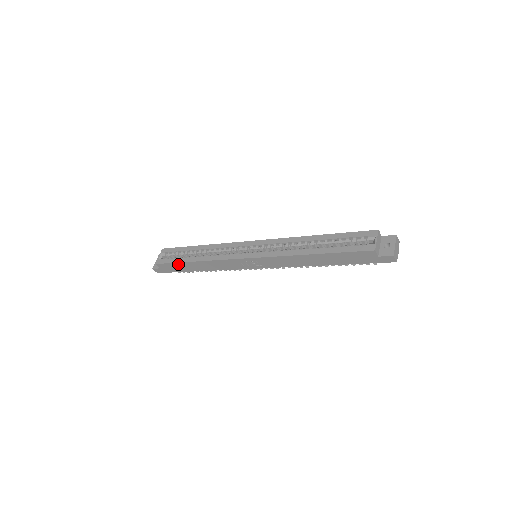
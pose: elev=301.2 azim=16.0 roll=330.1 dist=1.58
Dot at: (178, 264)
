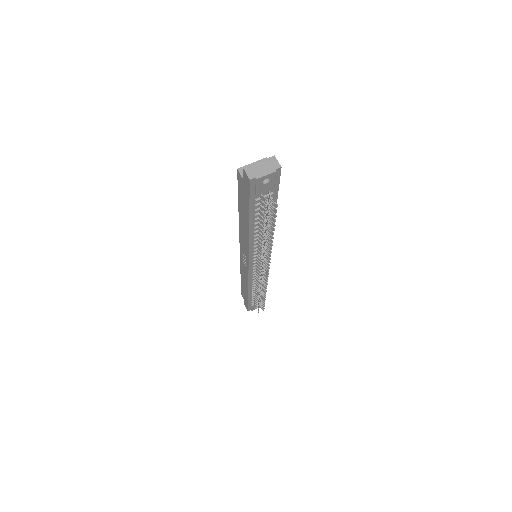
Dot at: (242, 287)
